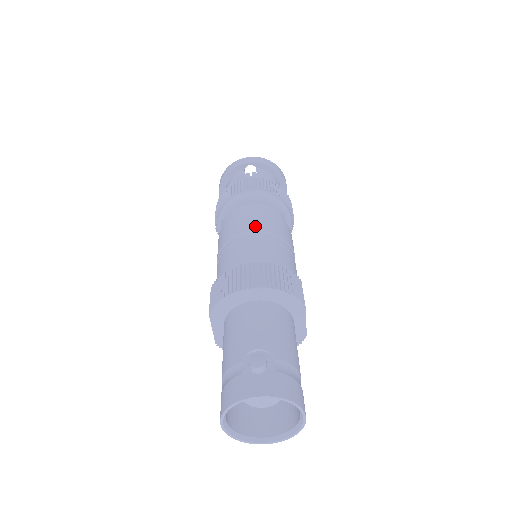
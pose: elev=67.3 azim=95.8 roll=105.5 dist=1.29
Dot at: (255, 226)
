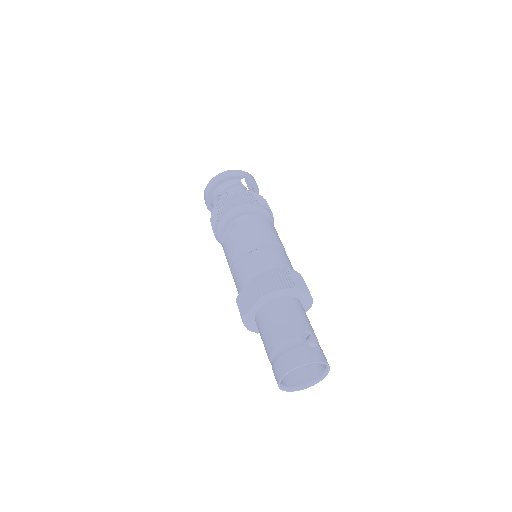
Dot at: (275, 238)
